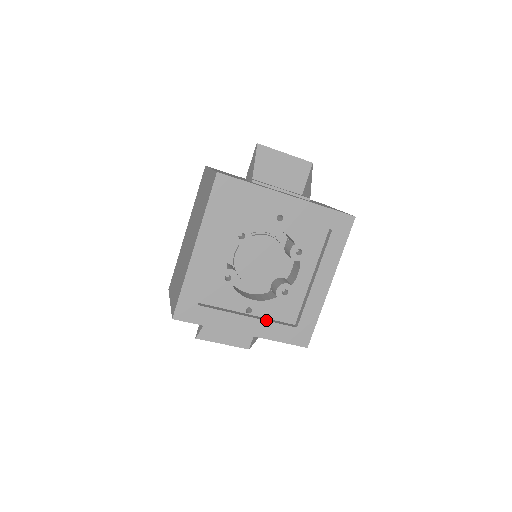
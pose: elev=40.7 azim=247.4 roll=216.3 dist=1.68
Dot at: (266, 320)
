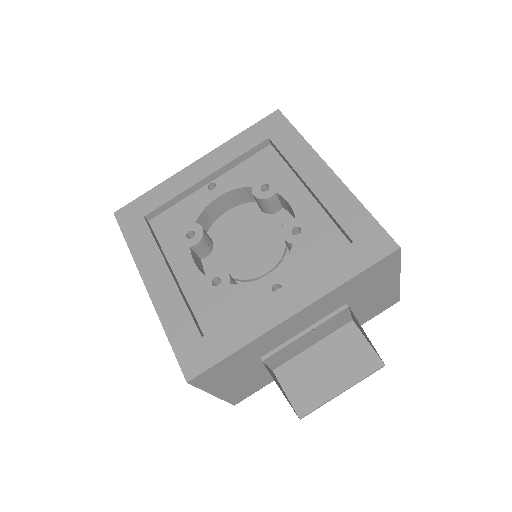
Dot at: (304, 273)
